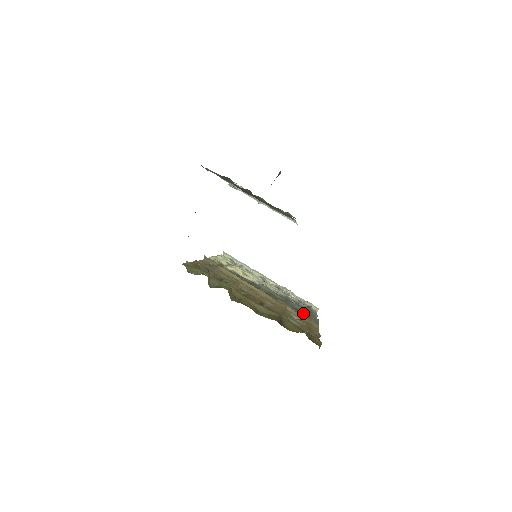
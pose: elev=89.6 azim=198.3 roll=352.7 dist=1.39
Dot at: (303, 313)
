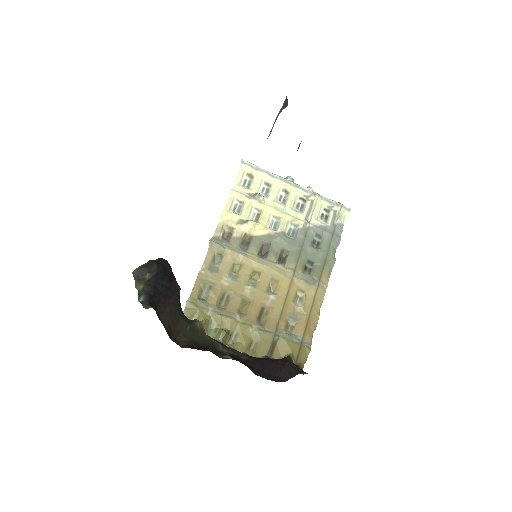
Dot at: (316, 264)
